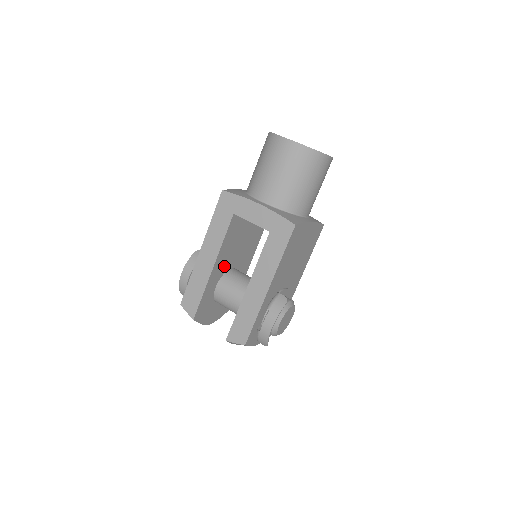
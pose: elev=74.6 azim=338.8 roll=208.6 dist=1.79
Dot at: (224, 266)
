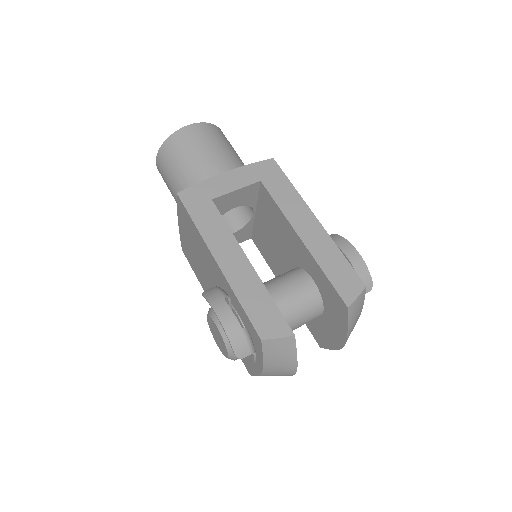
Dot at: occluded
